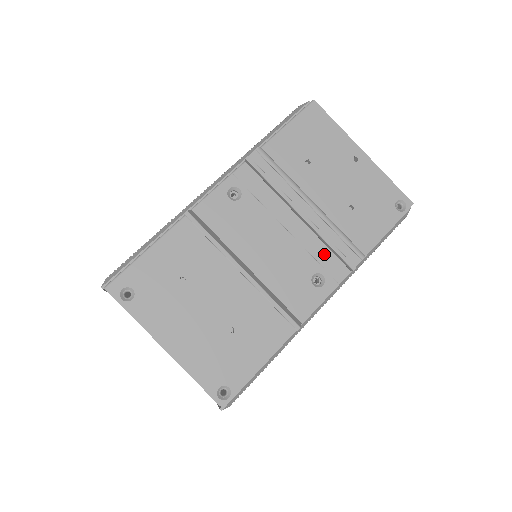
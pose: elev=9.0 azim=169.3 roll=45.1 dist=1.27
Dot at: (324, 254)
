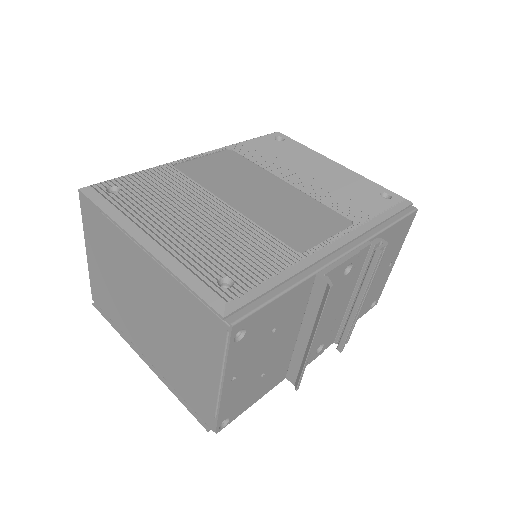
Dot at: (335, 330)
